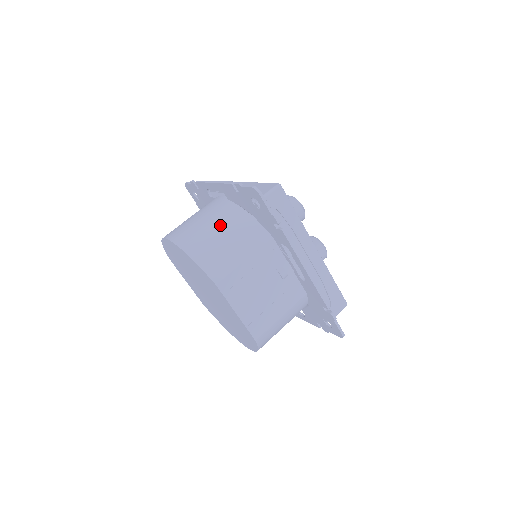
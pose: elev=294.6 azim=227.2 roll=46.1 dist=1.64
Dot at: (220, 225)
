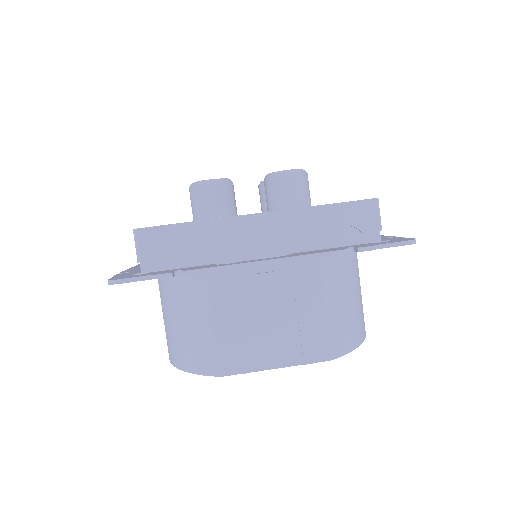
Dot at: (169, 310)
